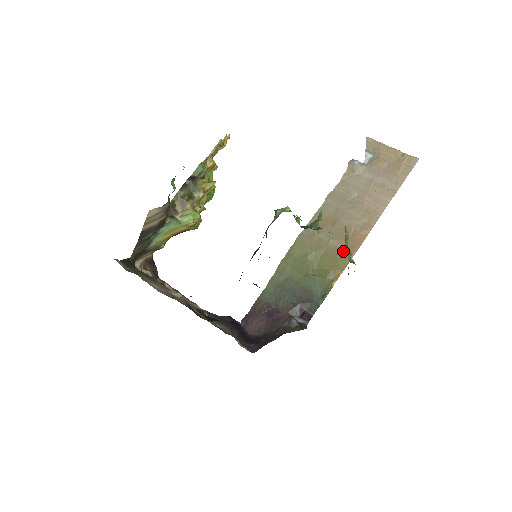
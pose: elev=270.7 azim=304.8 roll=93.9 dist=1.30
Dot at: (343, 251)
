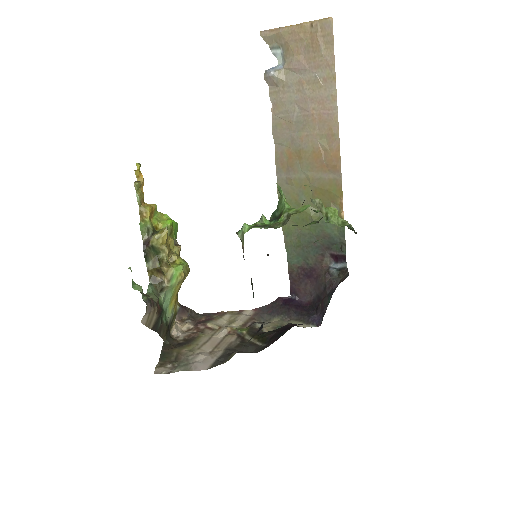
Dot at: (326, 222)
